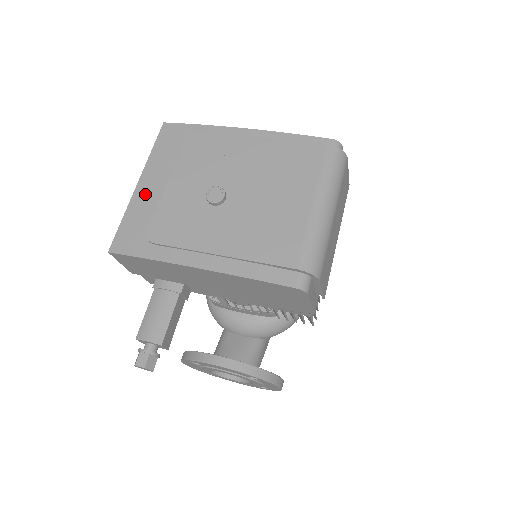
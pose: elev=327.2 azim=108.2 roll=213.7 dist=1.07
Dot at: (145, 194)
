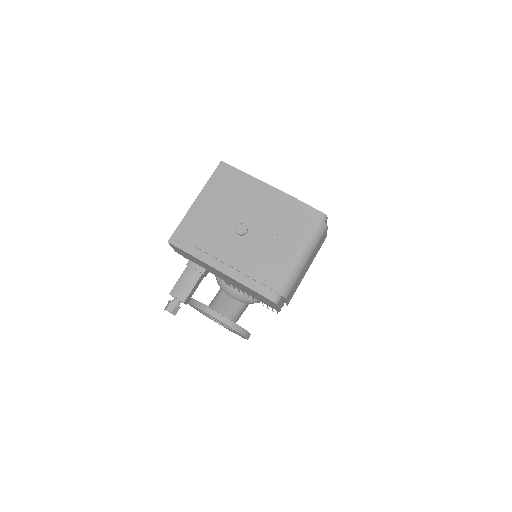
Dot at: (198, 210)
